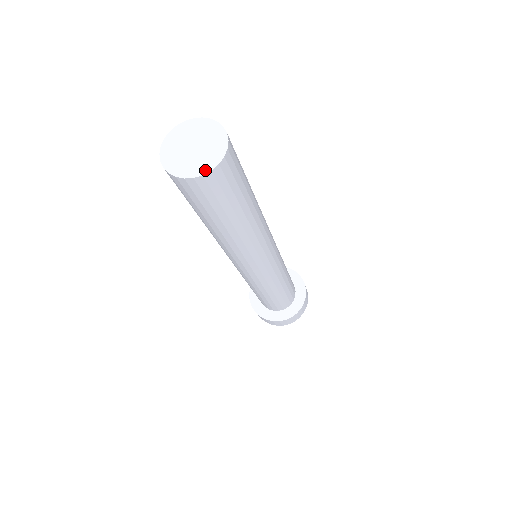
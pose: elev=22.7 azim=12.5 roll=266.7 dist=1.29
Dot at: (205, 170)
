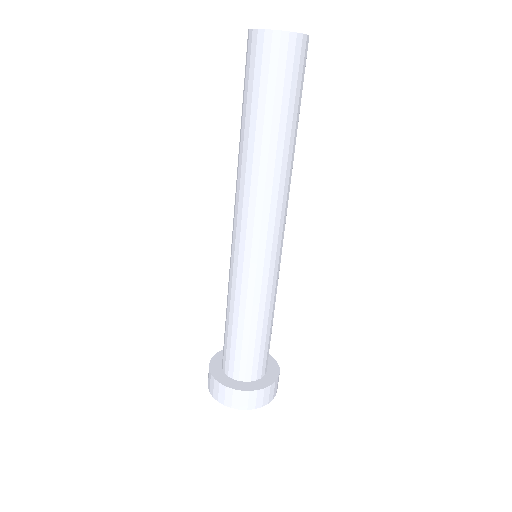
Dot at: (277, 30)
